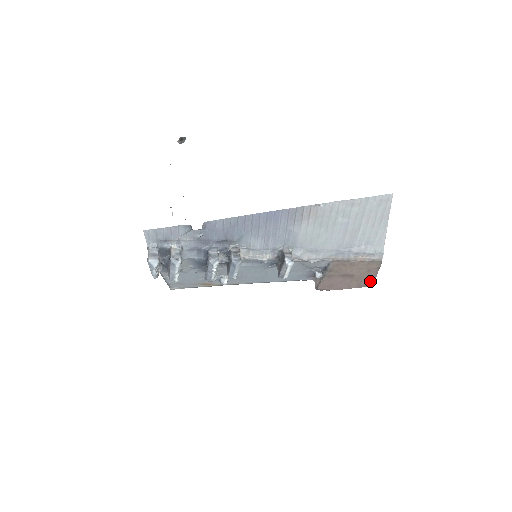
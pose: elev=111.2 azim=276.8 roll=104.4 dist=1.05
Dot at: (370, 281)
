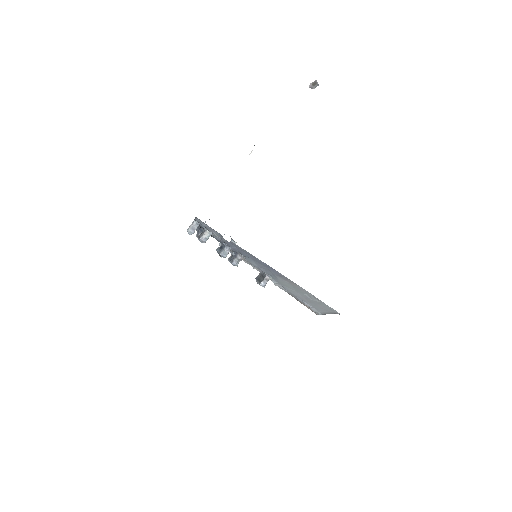
Dot at: occluded
